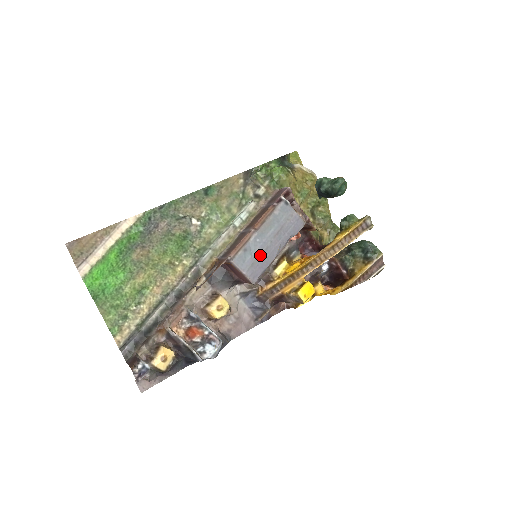
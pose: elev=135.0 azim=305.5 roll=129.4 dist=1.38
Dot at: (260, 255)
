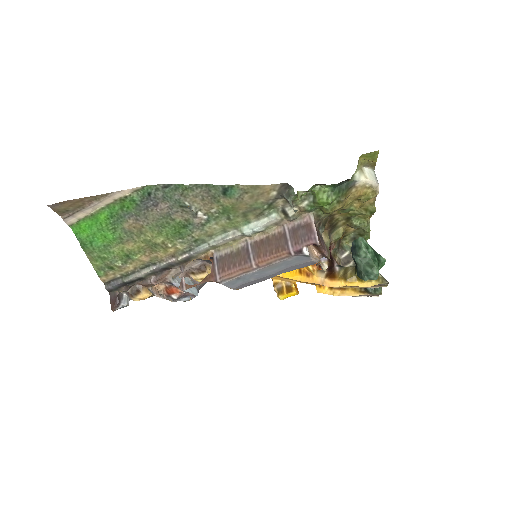
Dot at: (253, 281)
